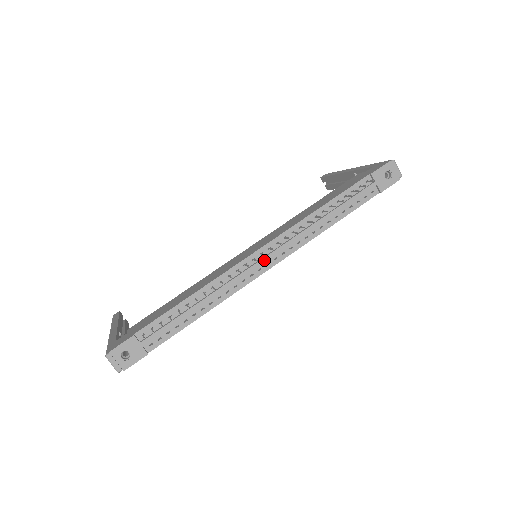
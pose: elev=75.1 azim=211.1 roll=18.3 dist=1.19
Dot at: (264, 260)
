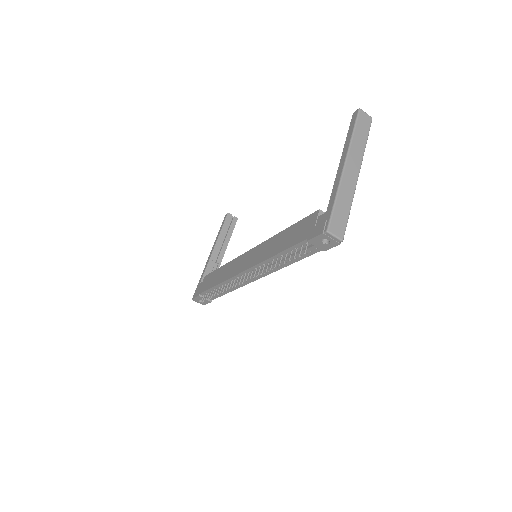
Dot at: (248, 278)
